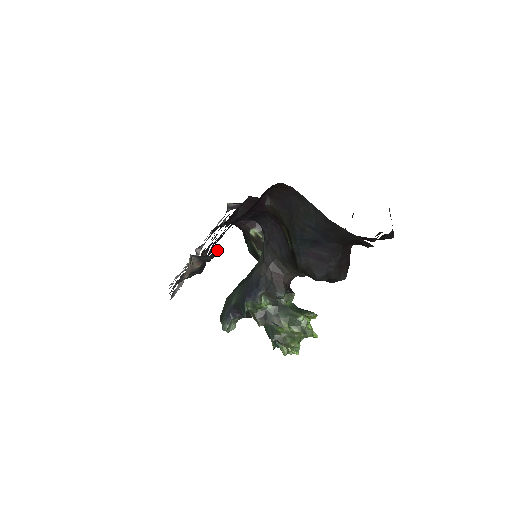
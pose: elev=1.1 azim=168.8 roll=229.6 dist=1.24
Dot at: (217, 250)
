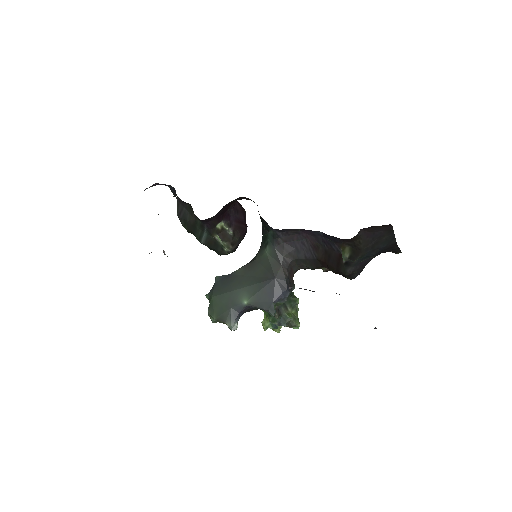
Dot at: occluded
